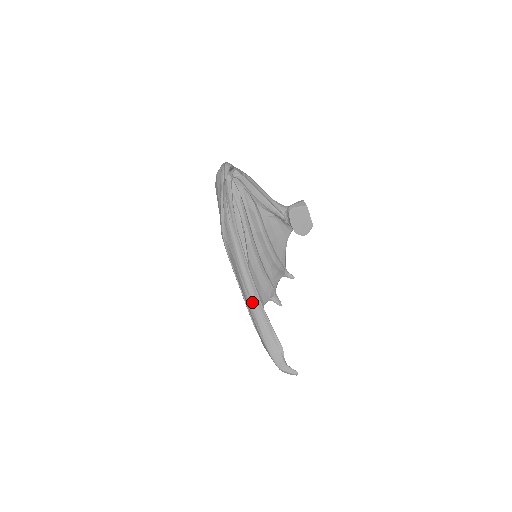
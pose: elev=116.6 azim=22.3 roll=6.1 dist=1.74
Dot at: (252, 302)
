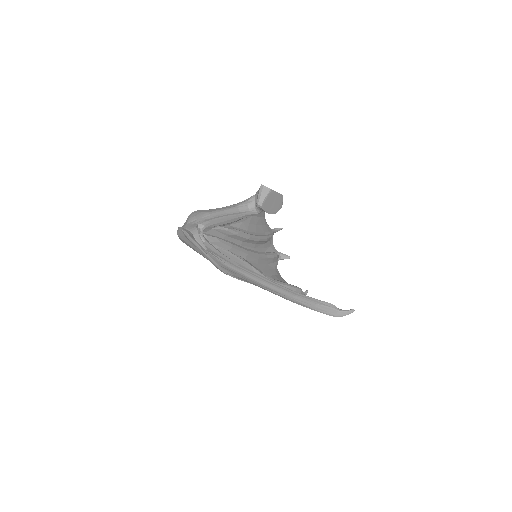
Dot at: (288, 296)
